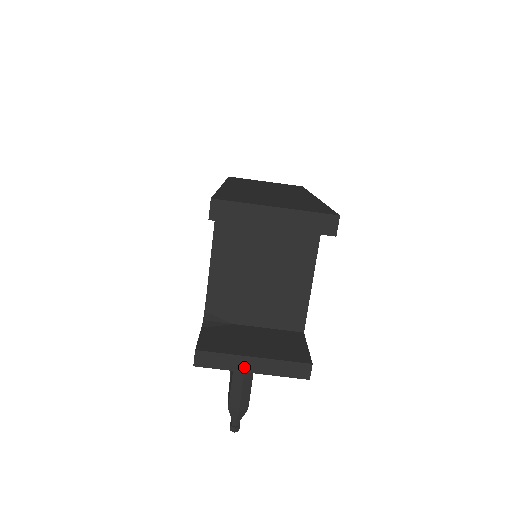
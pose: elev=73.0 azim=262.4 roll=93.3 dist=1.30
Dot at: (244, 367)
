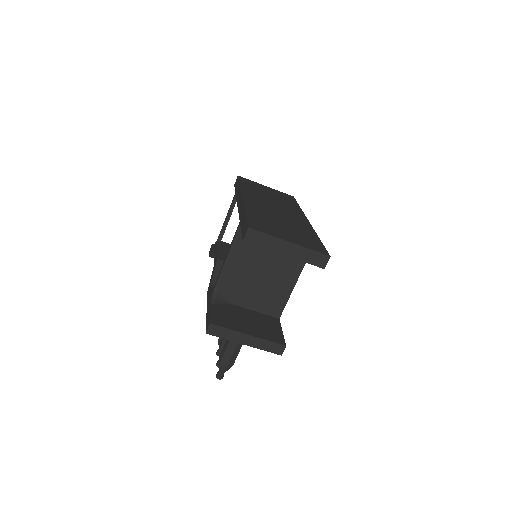
Dot at: (240, 340)
